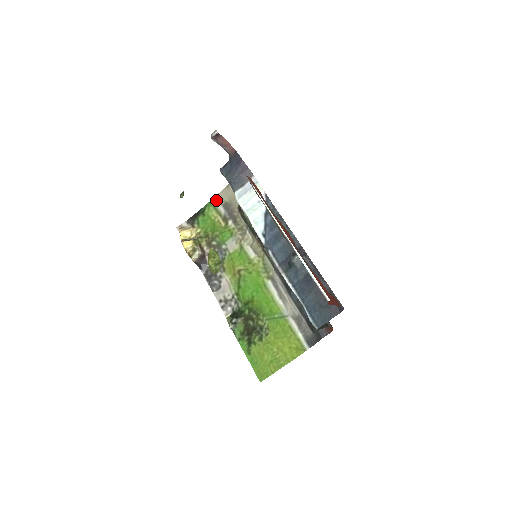
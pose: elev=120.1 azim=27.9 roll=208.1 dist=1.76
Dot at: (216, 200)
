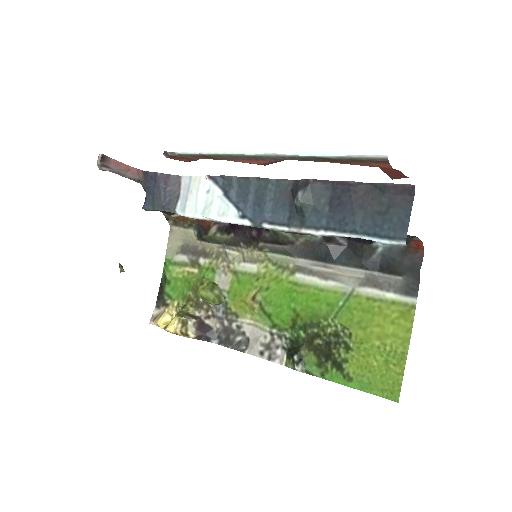
Dot at: (169, 255)
